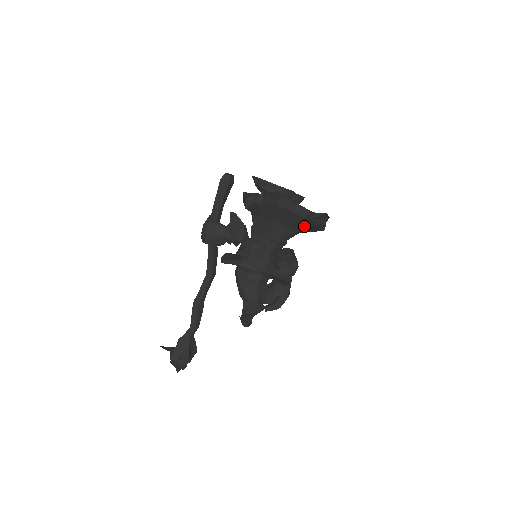
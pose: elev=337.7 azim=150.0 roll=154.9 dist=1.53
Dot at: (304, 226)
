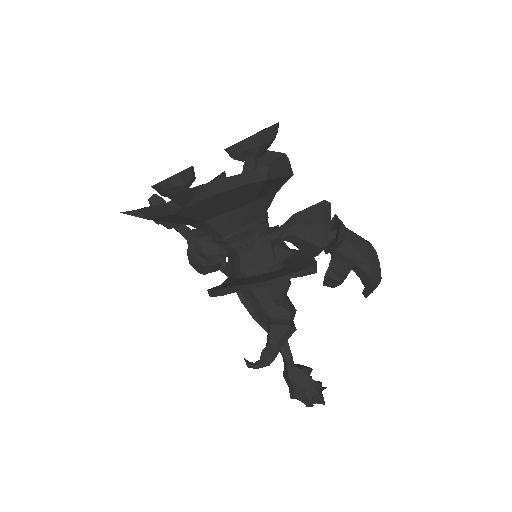
Dot at: (211, 210)
